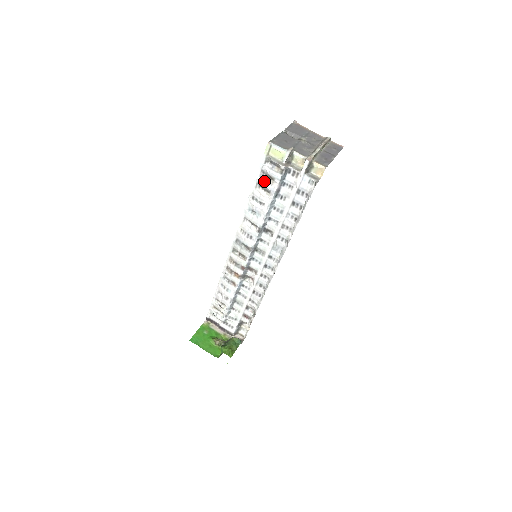
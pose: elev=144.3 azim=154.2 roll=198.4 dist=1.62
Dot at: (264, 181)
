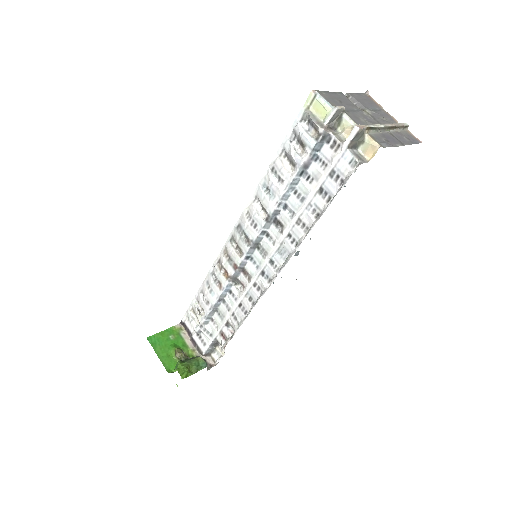
Dot at: (292, 147)
